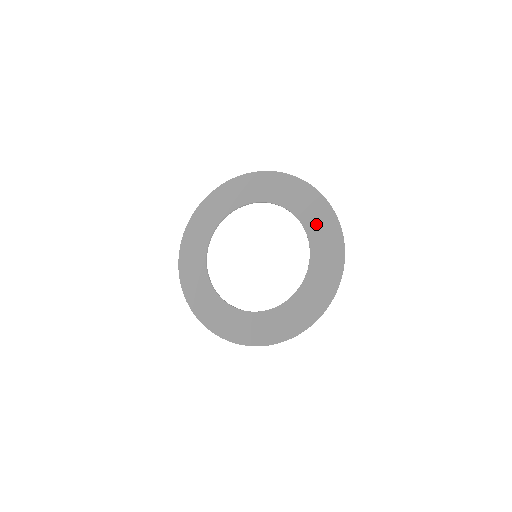
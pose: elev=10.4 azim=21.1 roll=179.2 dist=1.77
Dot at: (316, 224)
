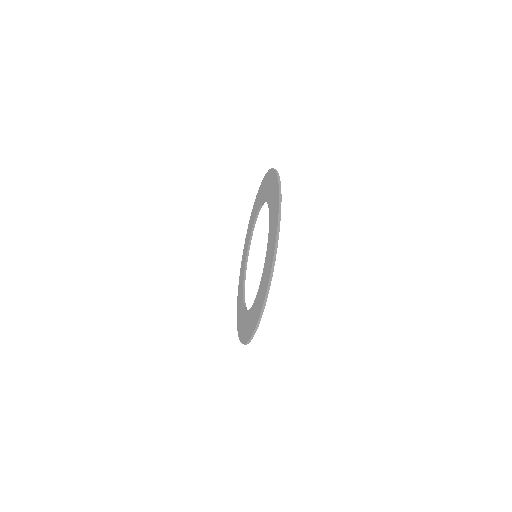
Dot at: (272, 228)
